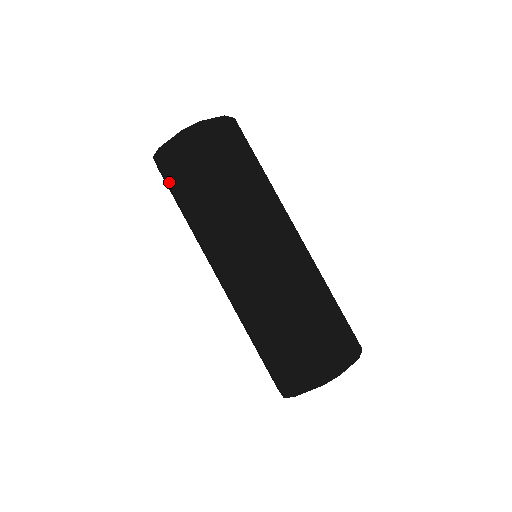
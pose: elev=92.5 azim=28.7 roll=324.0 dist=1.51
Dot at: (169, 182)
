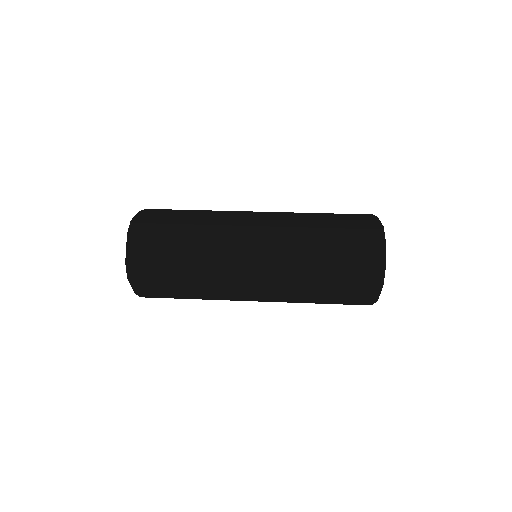
Dot at: (159, 223)
